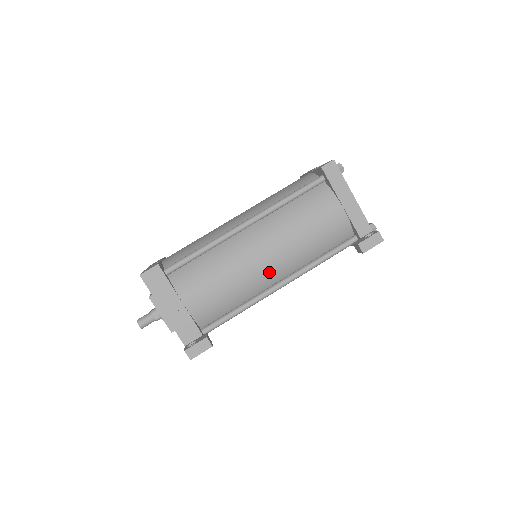
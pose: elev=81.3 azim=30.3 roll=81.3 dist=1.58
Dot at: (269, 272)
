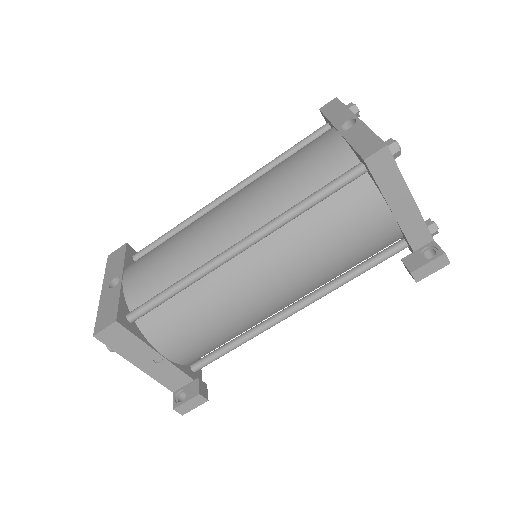
Dot at: (277, 304)
